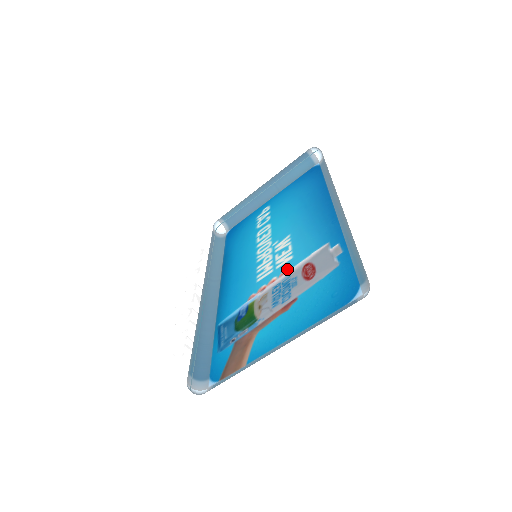
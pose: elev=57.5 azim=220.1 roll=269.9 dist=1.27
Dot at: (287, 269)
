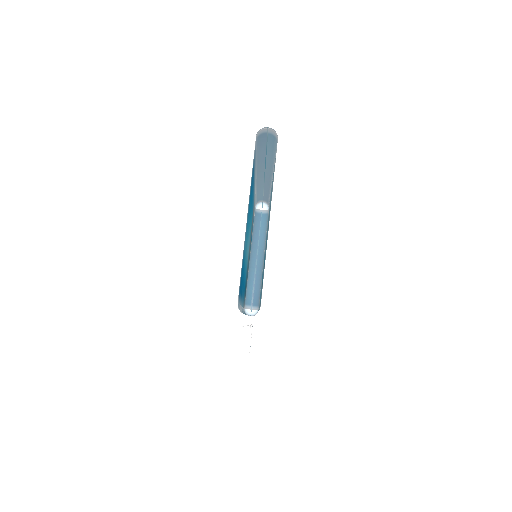
Dot at: occluded
